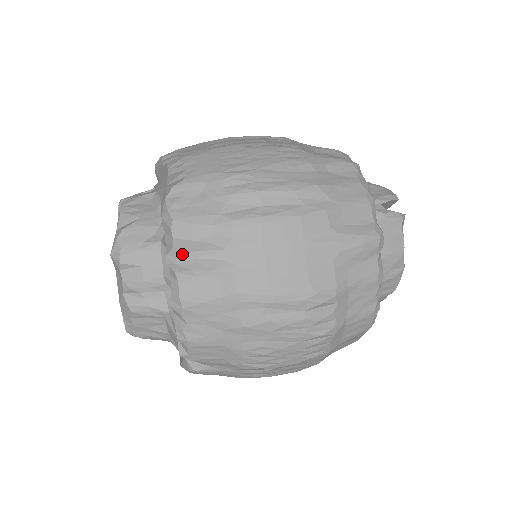
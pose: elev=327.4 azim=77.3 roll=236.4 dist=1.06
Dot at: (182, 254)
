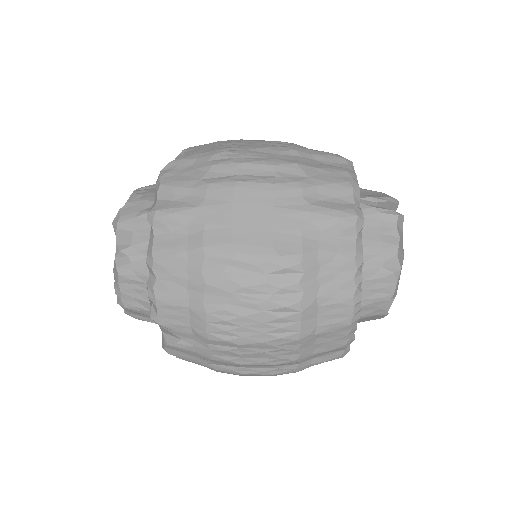
Dot at: (160, 210)
